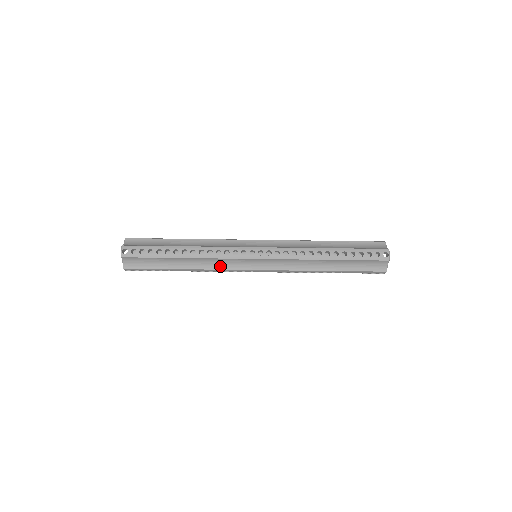
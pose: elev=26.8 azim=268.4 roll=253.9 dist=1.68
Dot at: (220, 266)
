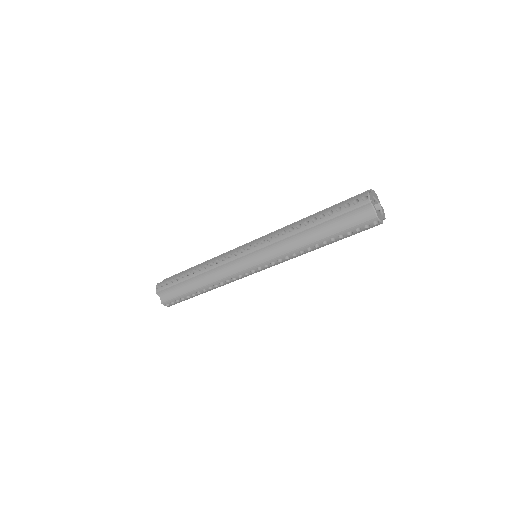
Dot at: (224, 274)
